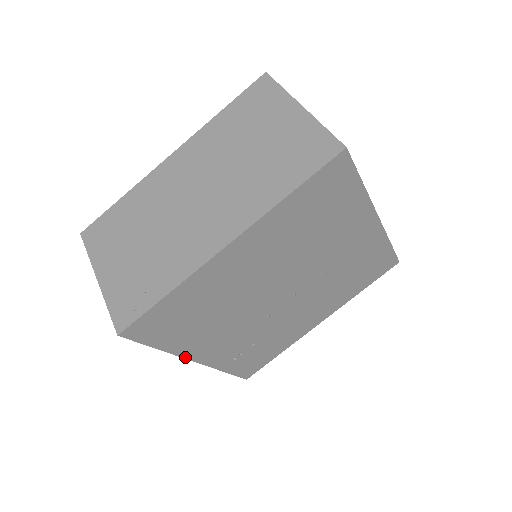
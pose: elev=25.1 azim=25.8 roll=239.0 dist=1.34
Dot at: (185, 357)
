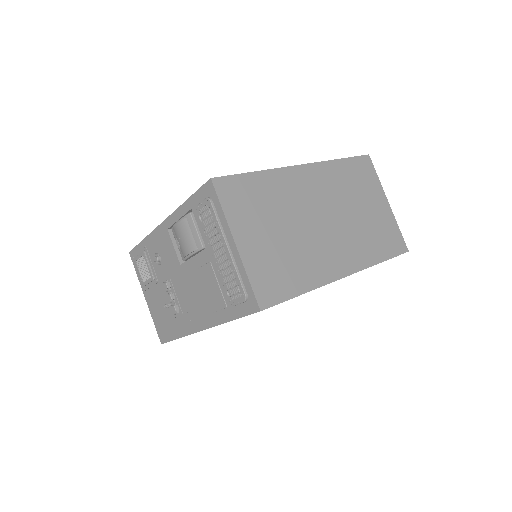
Dot at: (211, 327)
